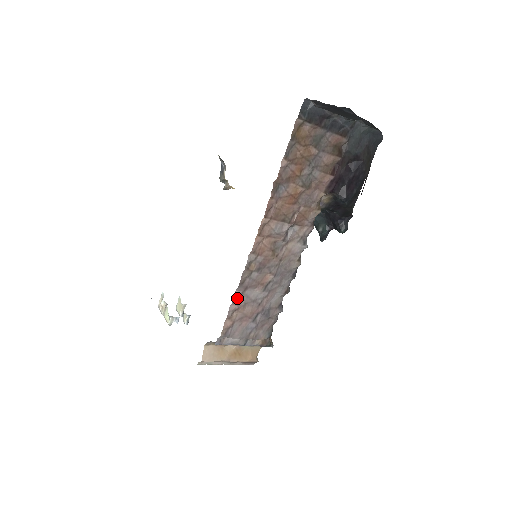
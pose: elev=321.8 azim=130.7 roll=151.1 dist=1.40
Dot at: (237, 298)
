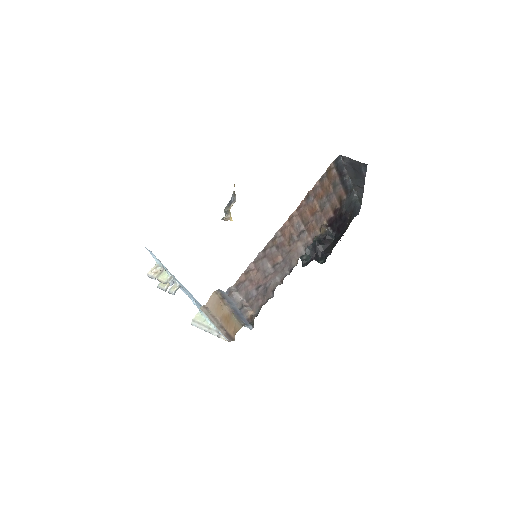
Dot at: (257, 260)
